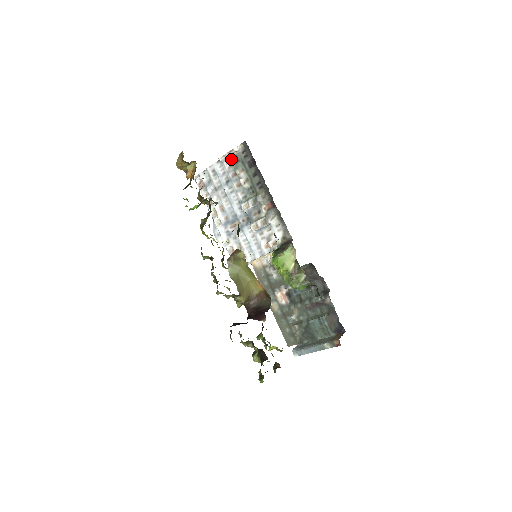
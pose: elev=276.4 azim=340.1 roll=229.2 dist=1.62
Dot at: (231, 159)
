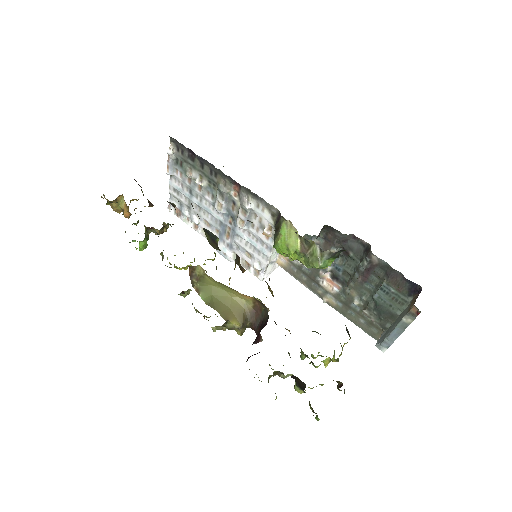
Dot at: (176, 166)
